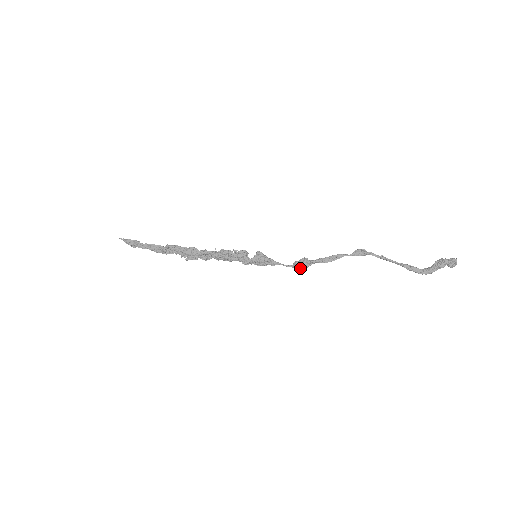
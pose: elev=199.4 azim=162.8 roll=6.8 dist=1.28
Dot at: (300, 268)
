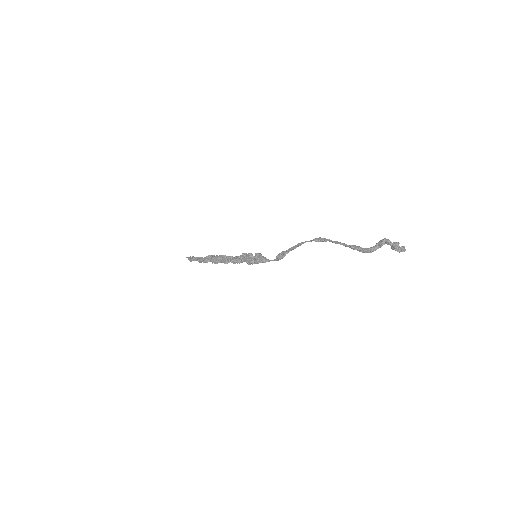
Dot at: (279, 258)
